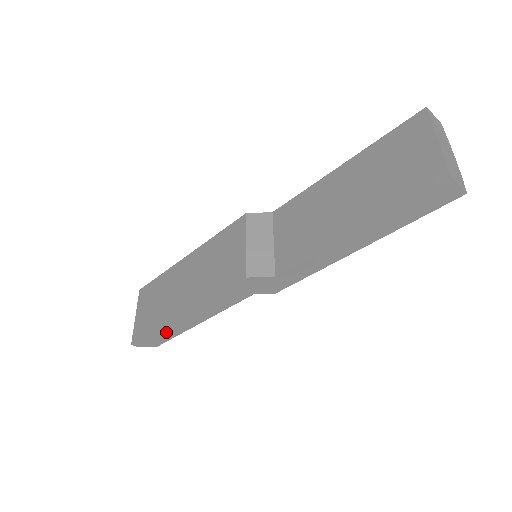
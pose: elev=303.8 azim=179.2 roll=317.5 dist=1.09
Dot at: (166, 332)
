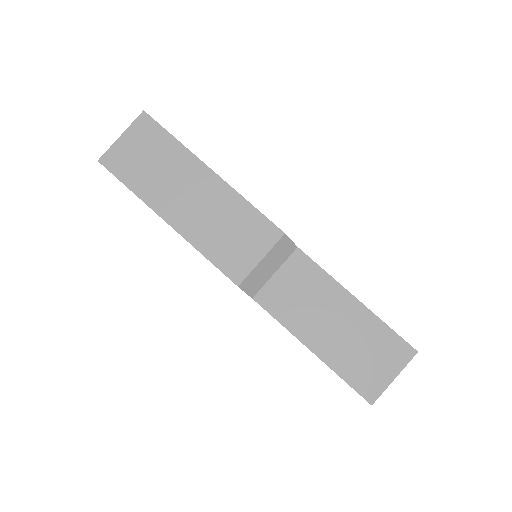
Dot at: occluded
